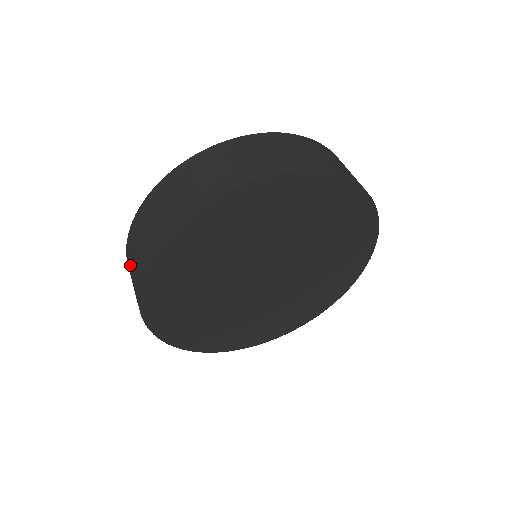
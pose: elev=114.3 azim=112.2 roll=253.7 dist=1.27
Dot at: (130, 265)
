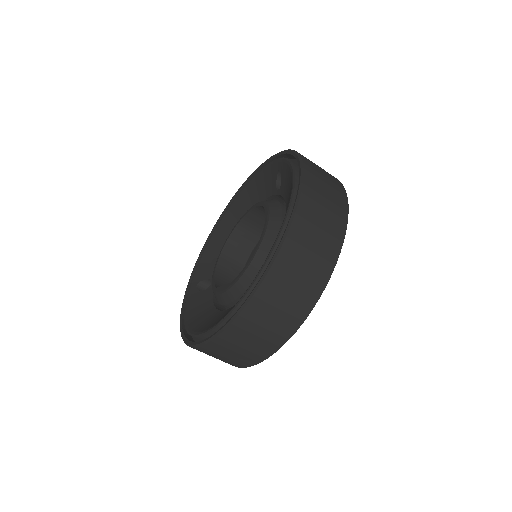
Dot at: (232, 347)
